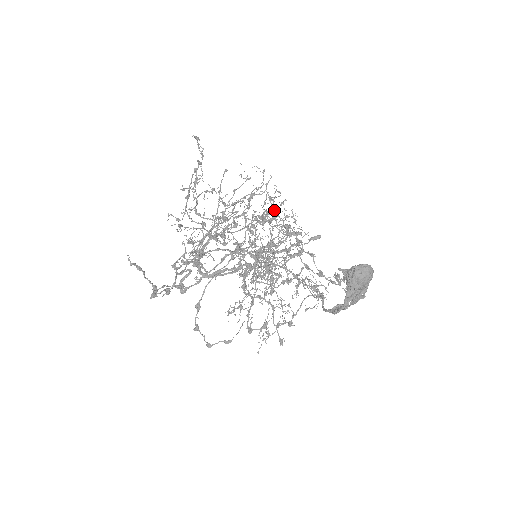
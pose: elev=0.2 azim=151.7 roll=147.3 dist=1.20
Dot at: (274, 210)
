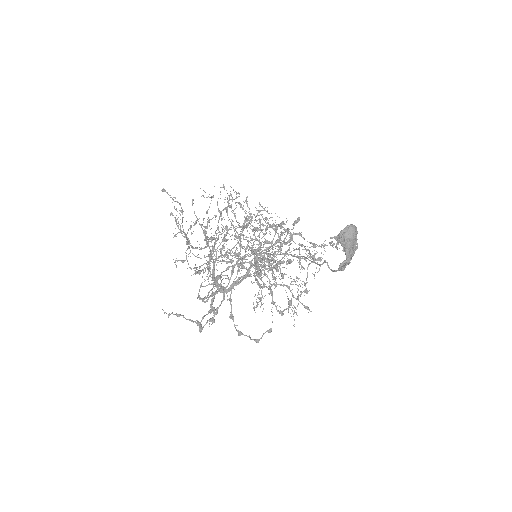
Dot at: occluded
